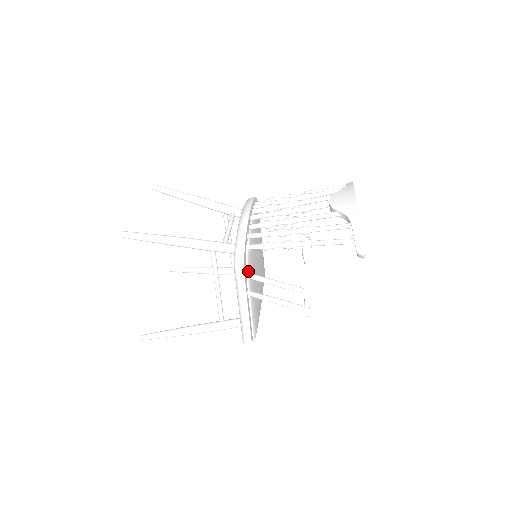
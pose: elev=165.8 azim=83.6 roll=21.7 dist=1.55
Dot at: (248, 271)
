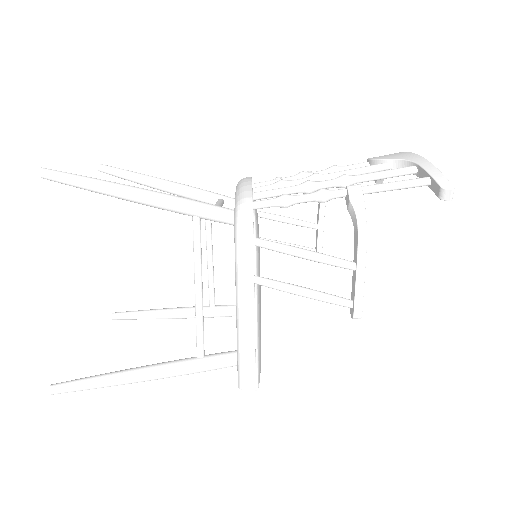
Dot at: occluded
